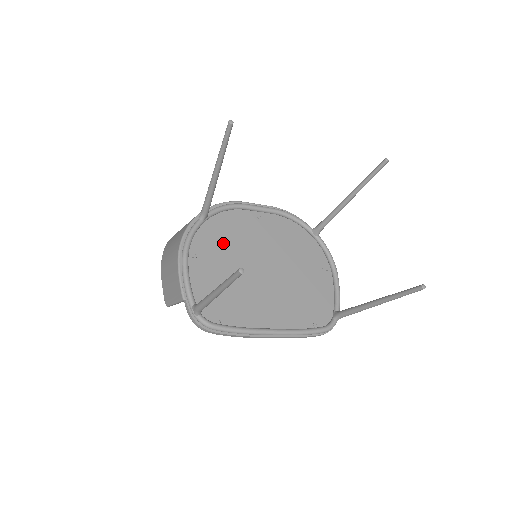
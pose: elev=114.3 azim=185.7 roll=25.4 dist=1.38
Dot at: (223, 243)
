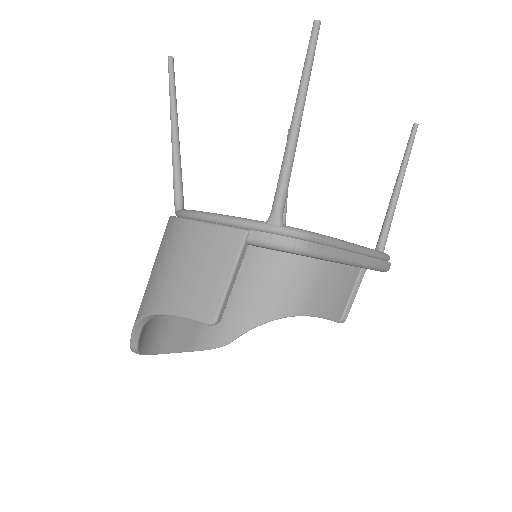
Dot at: occluded
